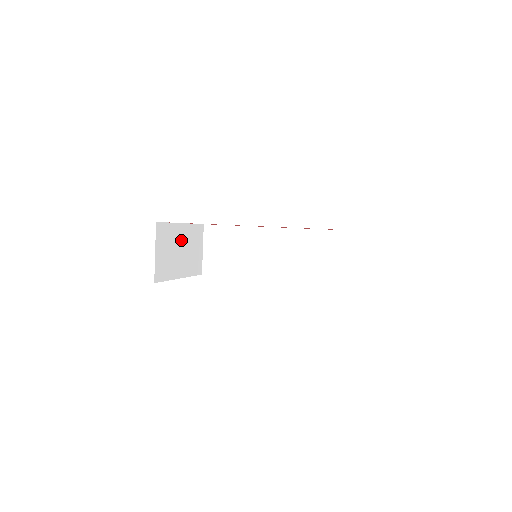
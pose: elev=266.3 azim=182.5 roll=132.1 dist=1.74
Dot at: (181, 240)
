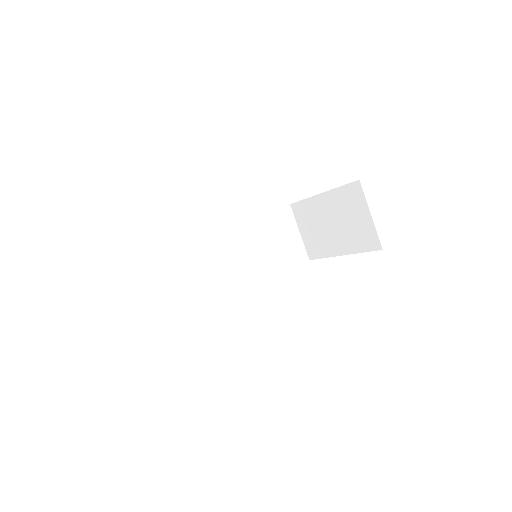
Dot at: occluded
